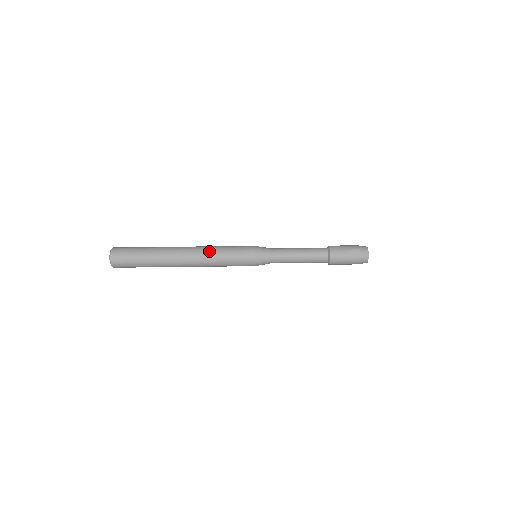
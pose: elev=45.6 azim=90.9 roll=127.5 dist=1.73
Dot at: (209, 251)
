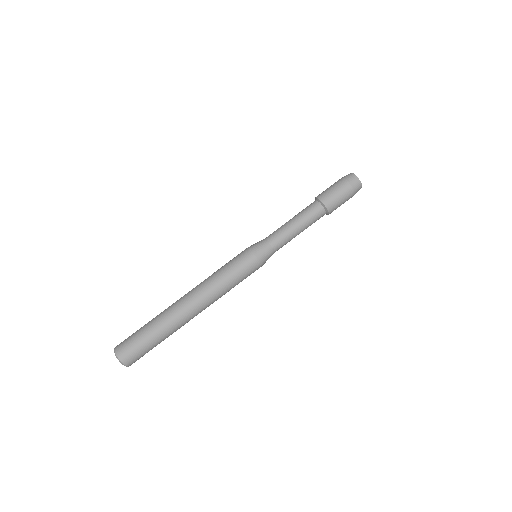
Dot at: occluded
